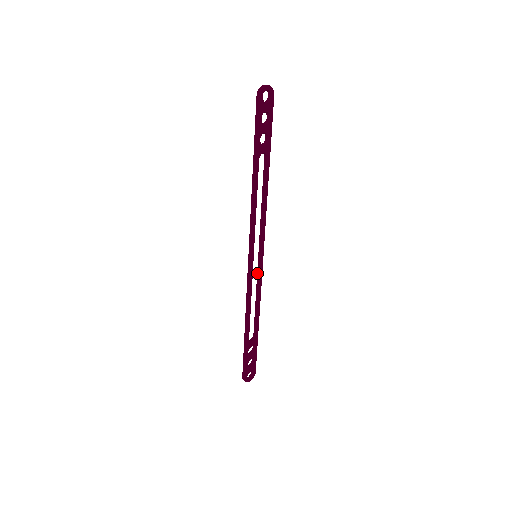
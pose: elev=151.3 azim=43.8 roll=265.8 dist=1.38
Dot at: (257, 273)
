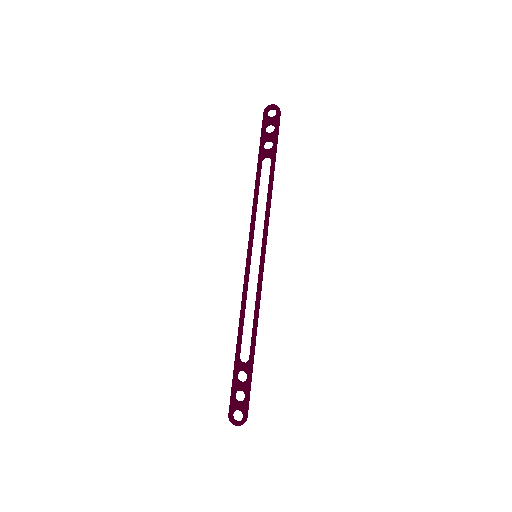
Dot at: (259, 278)
